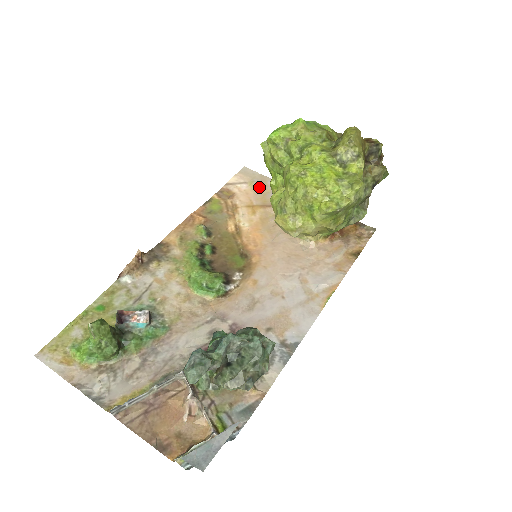
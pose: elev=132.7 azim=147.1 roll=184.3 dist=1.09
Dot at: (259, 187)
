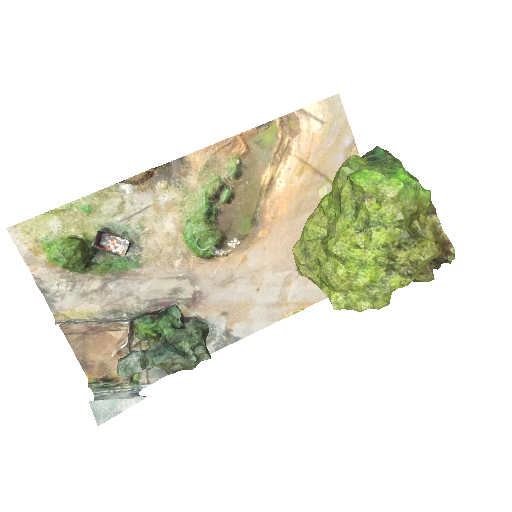
Dot at: (331, 138)
